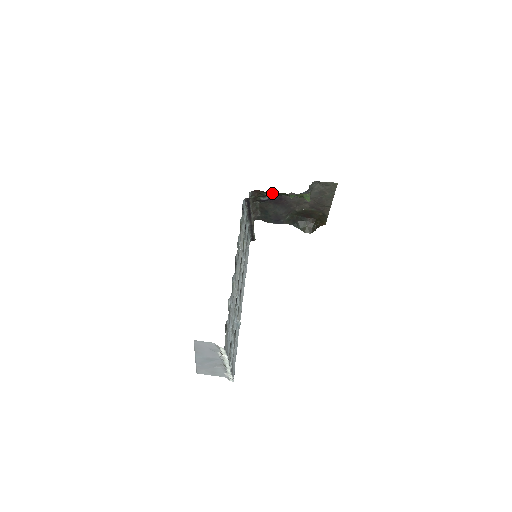
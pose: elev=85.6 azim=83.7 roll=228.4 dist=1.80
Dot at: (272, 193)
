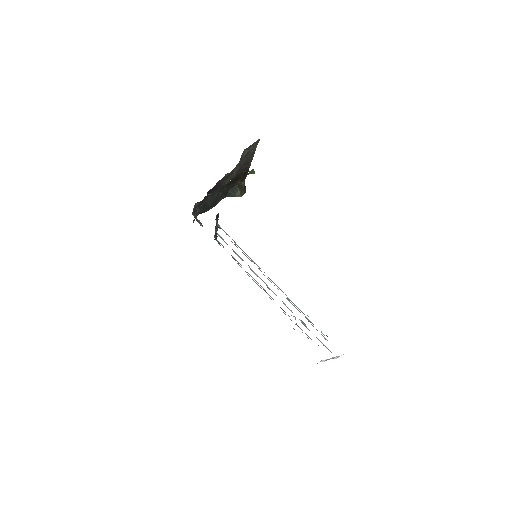
Dot at: occluded
